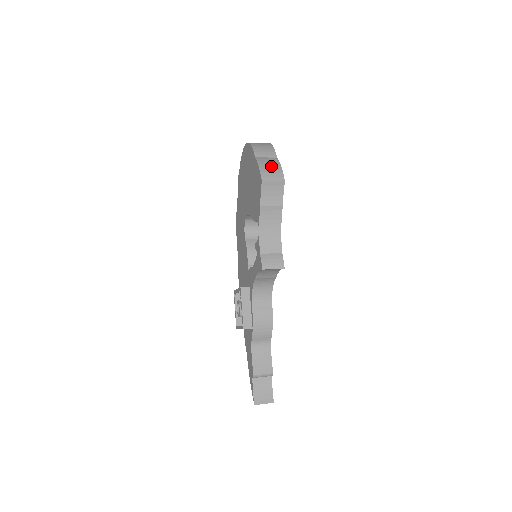
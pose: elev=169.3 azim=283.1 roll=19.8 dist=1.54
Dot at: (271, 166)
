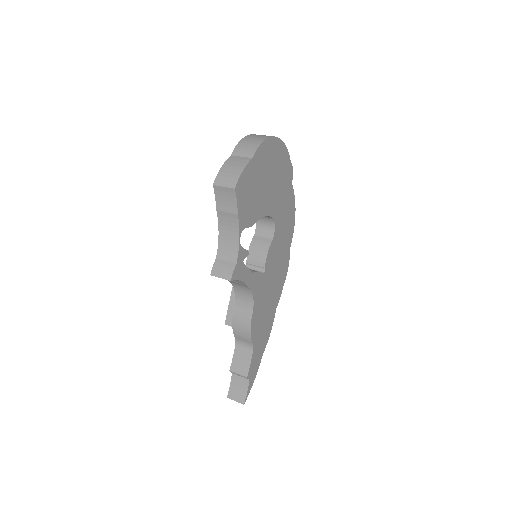
Dot at: (233, 169)
